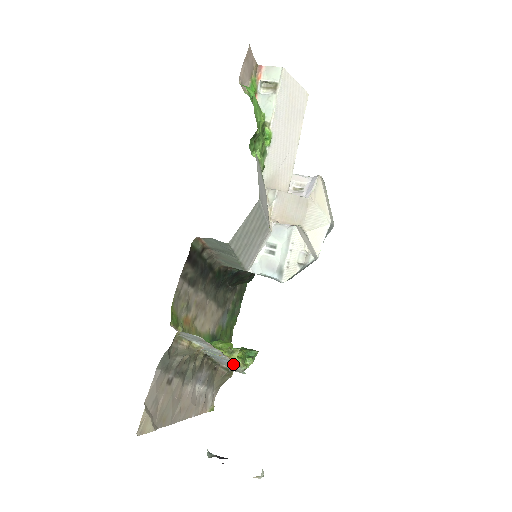
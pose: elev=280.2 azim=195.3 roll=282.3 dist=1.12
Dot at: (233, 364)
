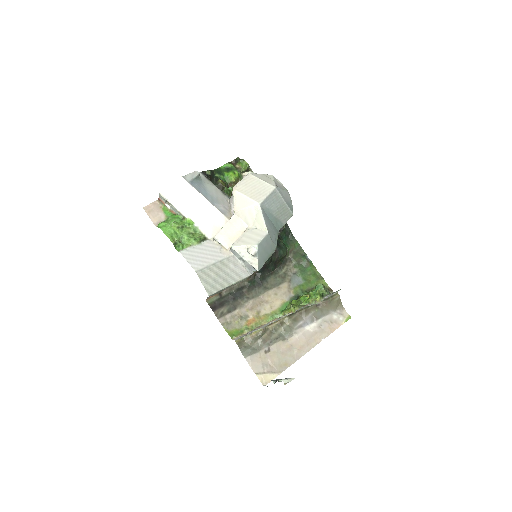
Dot at: (306, 306)
